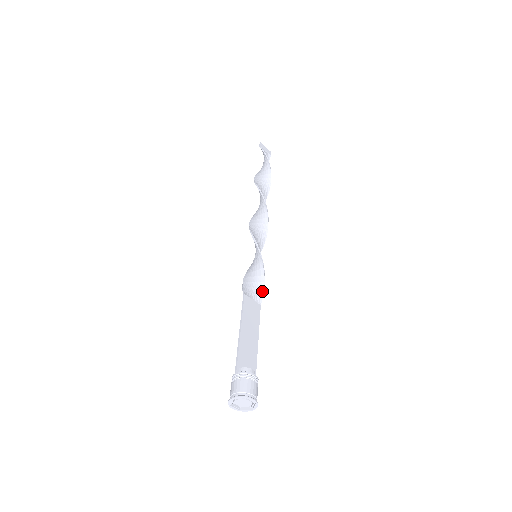
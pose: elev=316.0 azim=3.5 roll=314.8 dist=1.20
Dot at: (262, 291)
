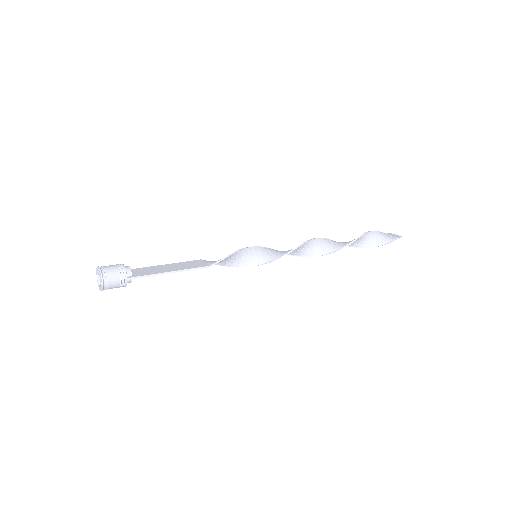
Dot at: (221, 259)
